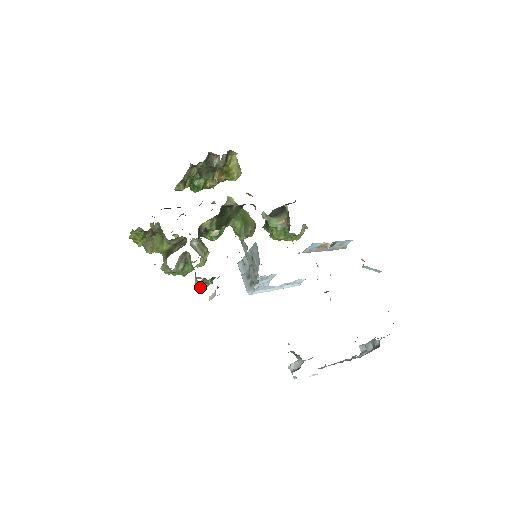
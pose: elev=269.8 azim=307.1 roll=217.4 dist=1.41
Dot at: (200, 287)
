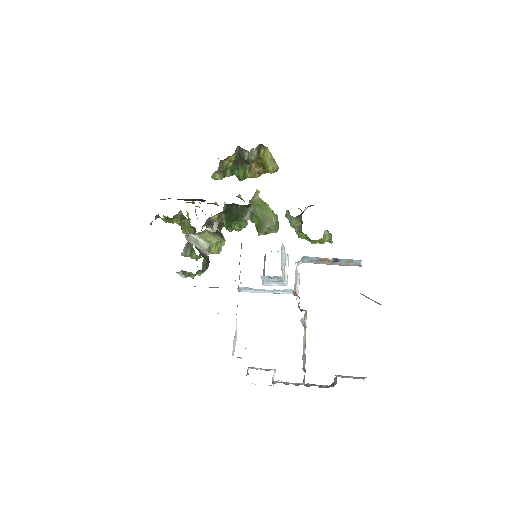
Dot at: (186, 276)
